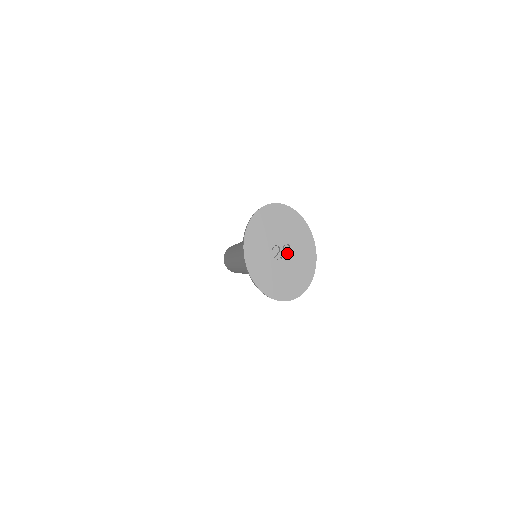
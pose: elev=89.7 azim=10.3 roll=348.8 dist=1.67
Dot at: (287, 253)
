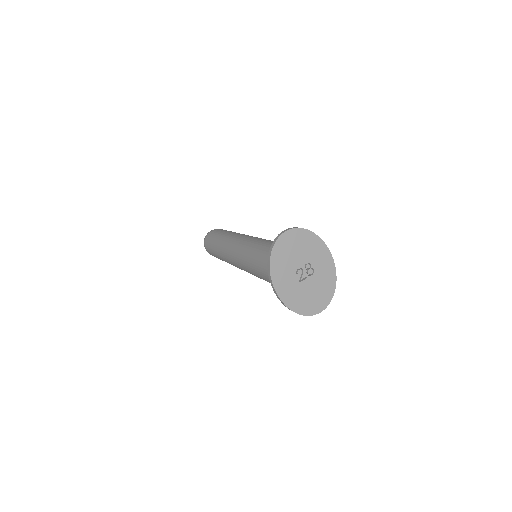
Dot at: (310, 271)
